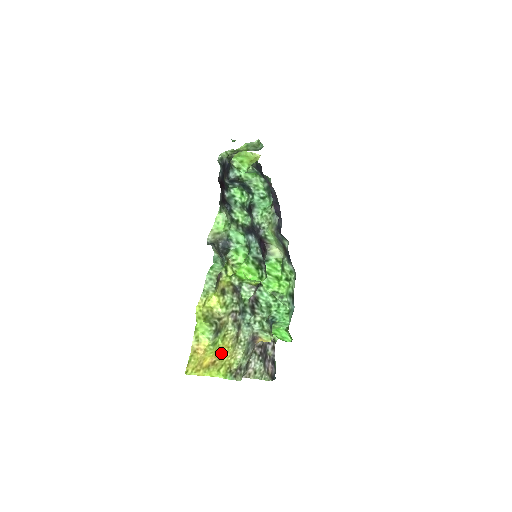
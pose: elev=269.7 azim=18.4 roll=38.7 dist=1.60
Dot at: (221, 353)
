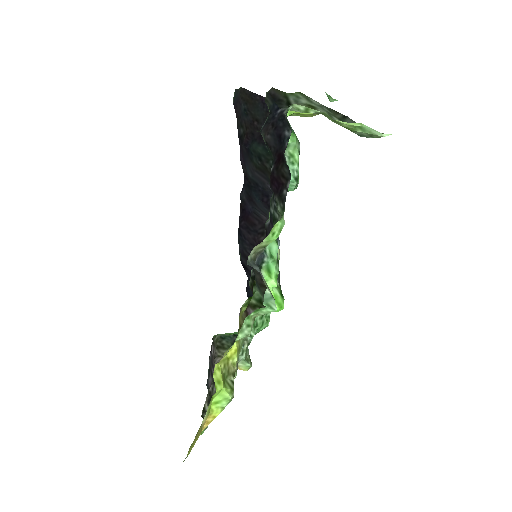
Dot at: occluded
